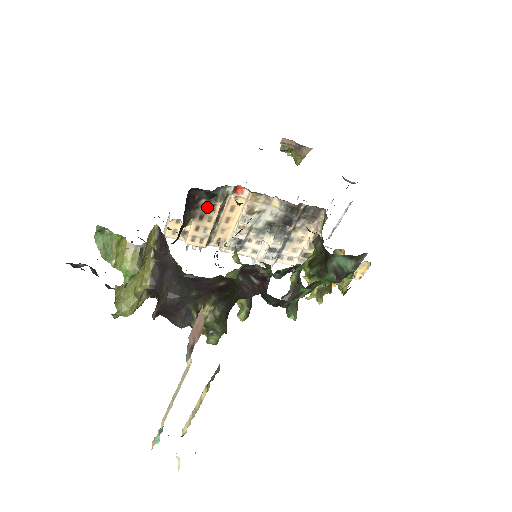
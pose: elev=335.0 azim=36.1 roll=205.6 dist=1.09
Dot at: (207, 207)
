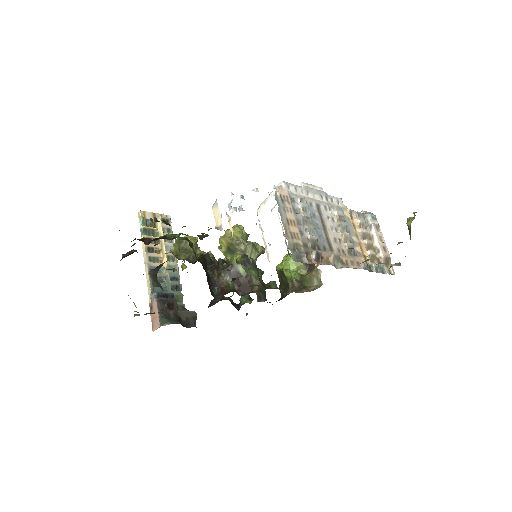
Dot at: occluded
